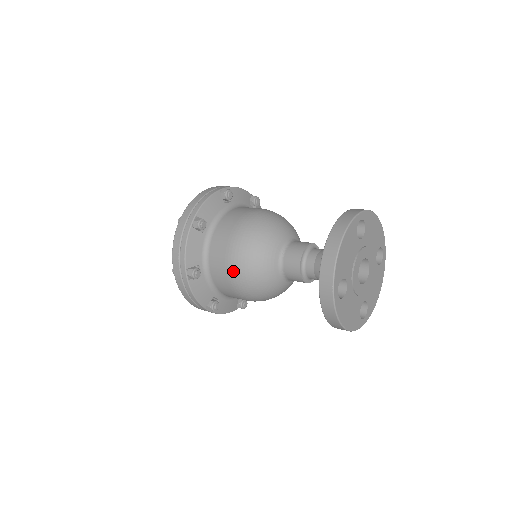
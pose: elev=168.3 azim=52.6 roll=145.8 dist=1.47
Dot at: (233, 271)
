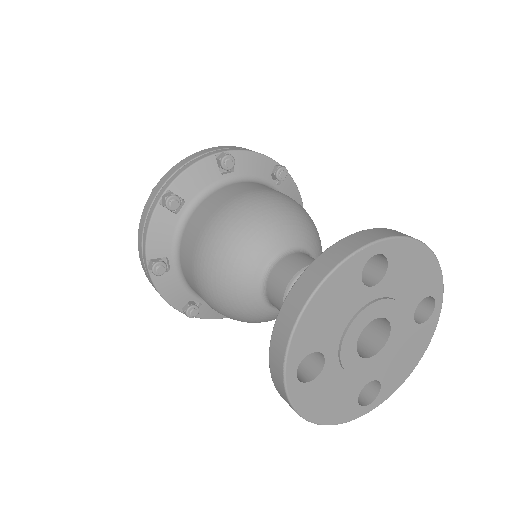
Dot at: (199, 278)
